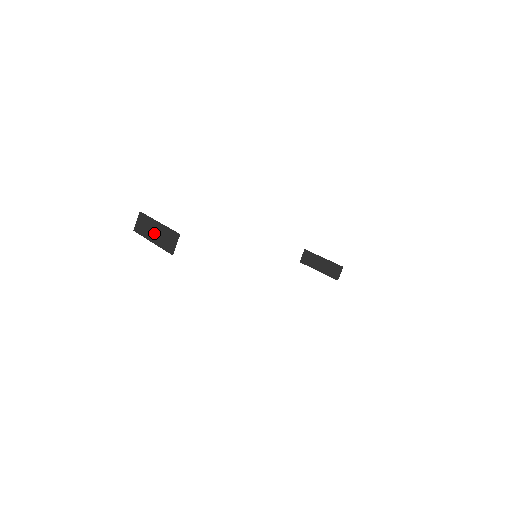
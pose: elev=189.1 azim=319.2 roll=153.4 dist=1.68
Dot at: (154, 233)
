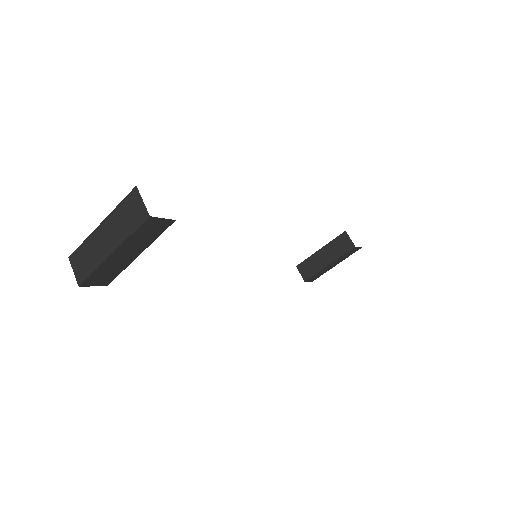
Dot at: (105, 242)
